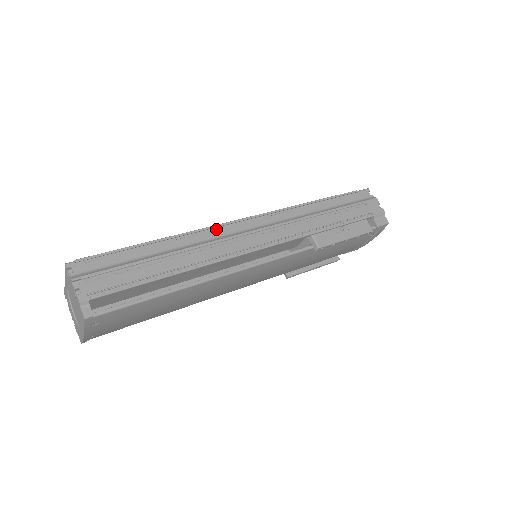
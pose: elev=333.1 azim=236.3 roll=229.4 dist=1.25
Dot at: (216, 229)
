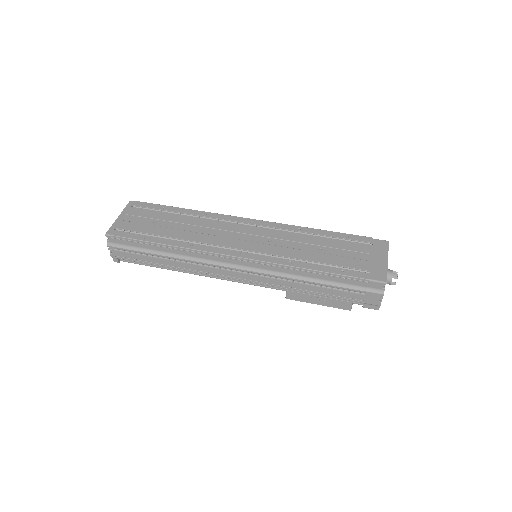
Dot at: (209, 255)
